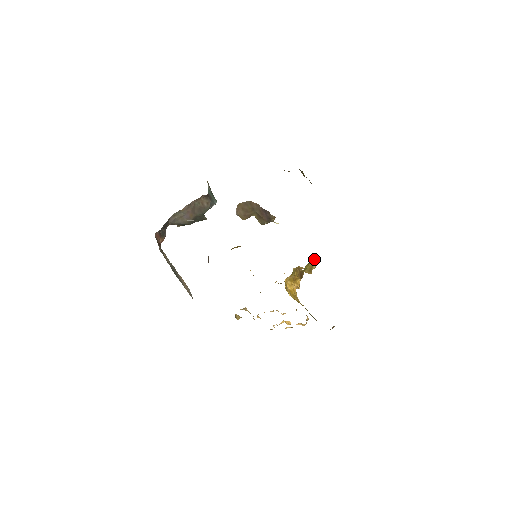
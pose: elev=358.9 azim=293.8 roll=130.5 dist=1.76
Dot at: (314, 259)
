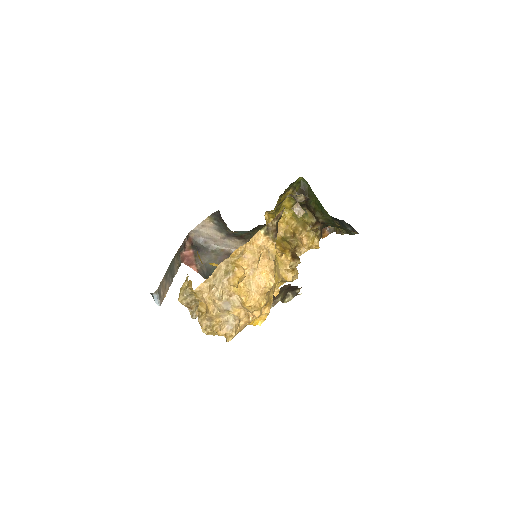
Dot at: (315, 230)
